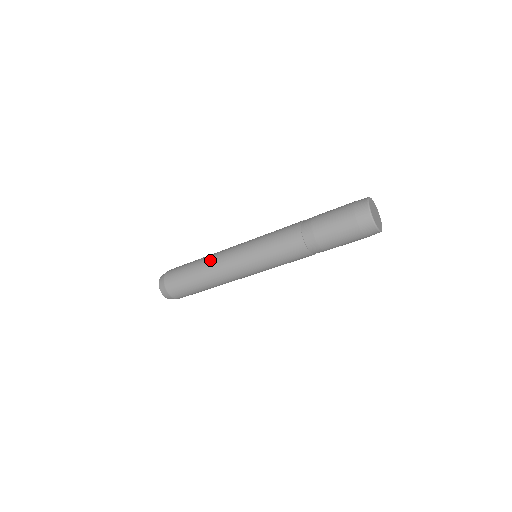
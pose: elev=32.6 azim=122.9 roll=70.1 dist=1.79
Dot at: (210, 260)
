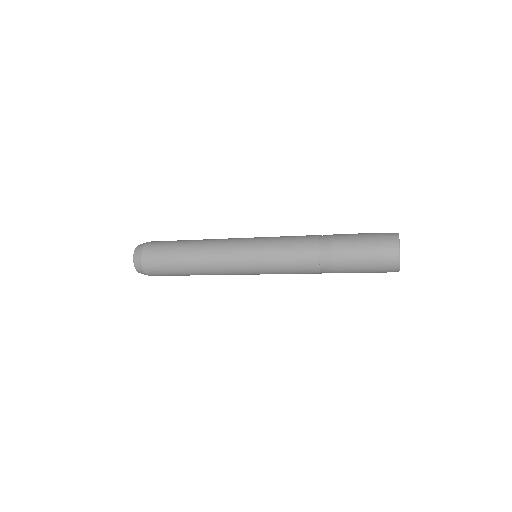
Dot at: (203, 255)
